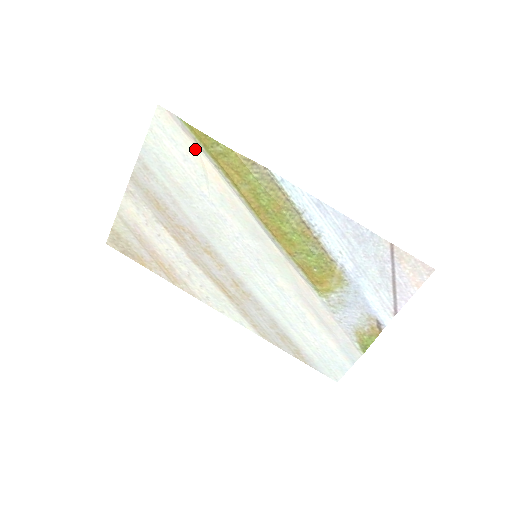
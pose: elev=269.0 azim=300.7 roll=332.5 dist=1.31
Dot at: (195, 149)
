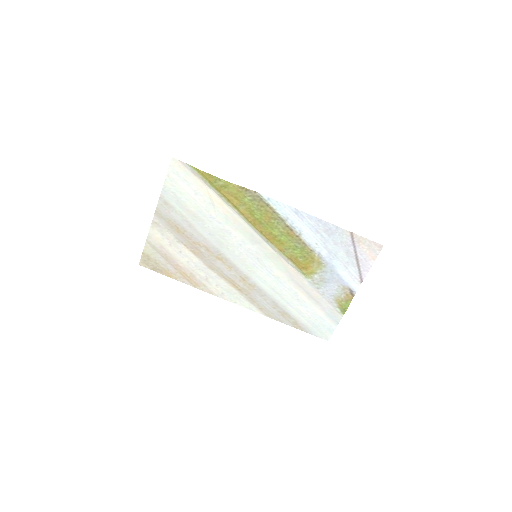
Dot at: (203, 185)
